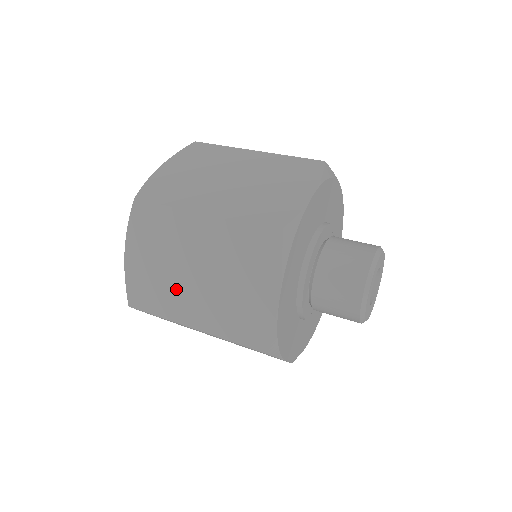
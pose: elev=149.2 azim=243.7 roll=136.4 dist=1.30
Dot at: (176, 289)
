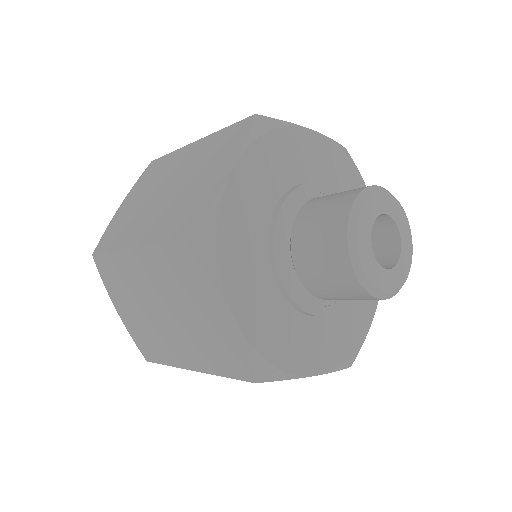
Dot at: (162, 334)
